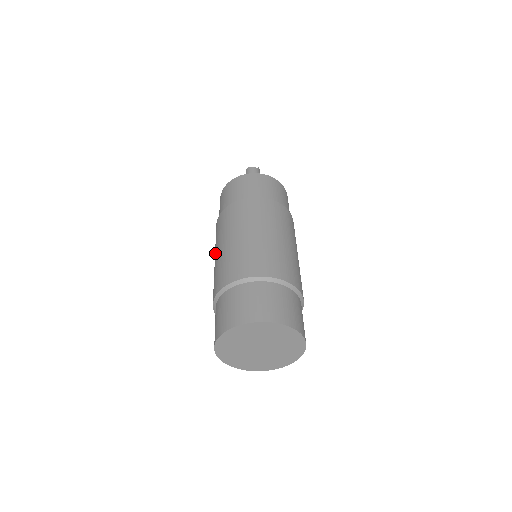
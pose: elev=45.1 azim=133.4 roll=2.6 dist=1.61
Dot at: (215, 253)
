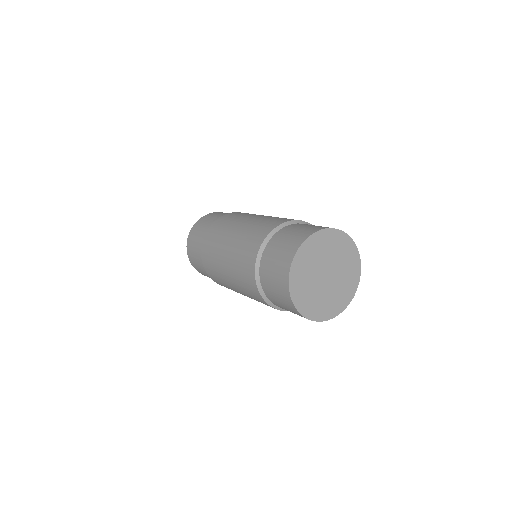
Dot at: (222, 258)
